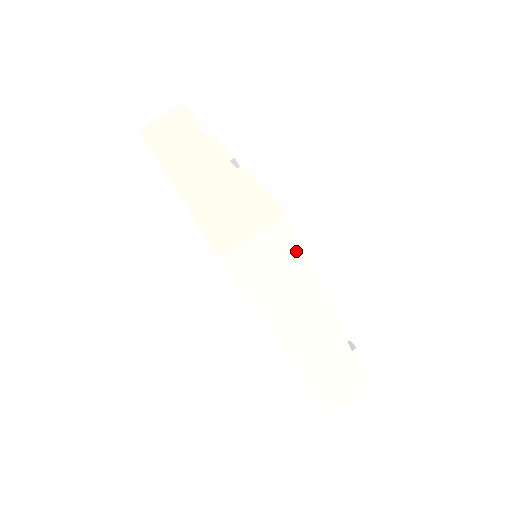
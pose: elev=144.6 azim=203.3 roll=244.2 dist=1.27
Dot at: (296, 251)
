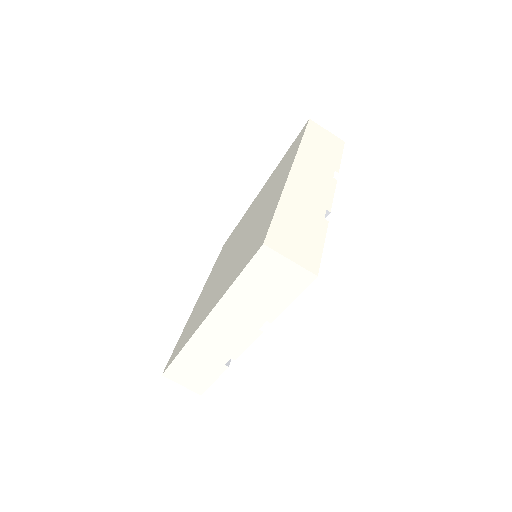
Dot at: (290, 293)
